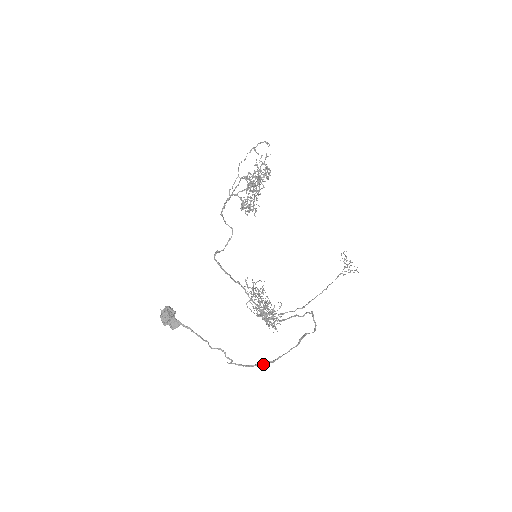
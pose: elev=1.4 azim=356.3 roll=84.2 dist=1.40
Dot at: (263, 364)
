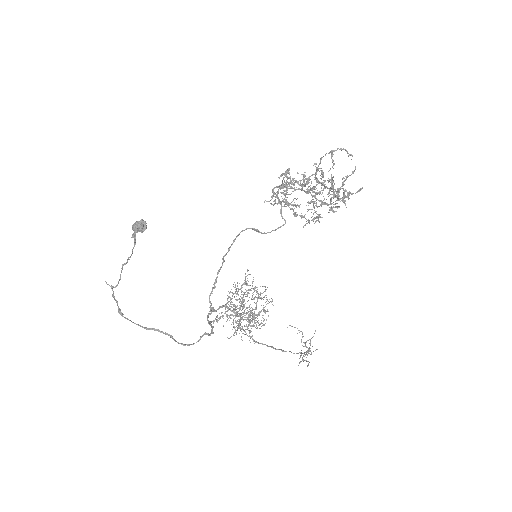
Dot at: (119, 310)
